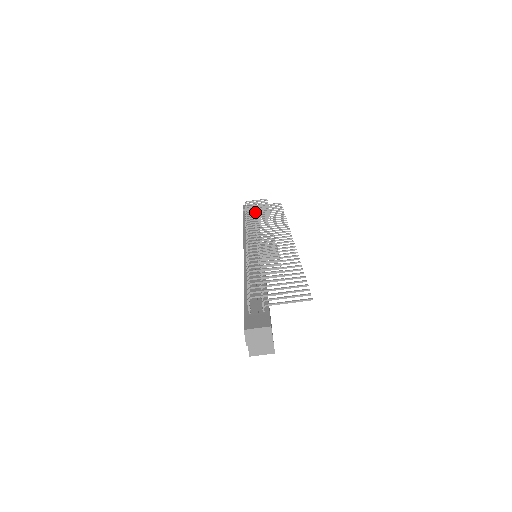
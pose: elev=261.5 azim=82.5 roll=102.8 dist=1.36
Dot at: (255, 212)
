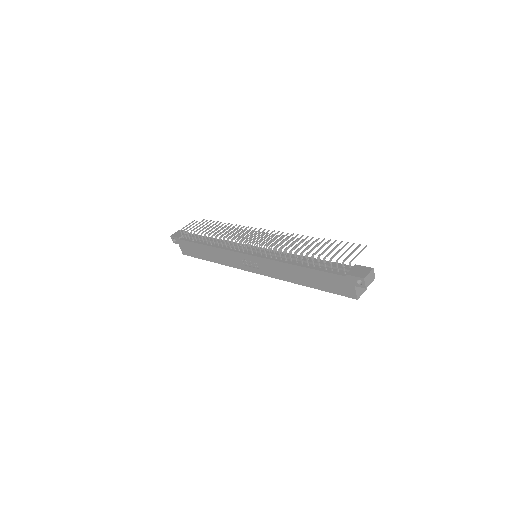
Dot at: (210, 231)
